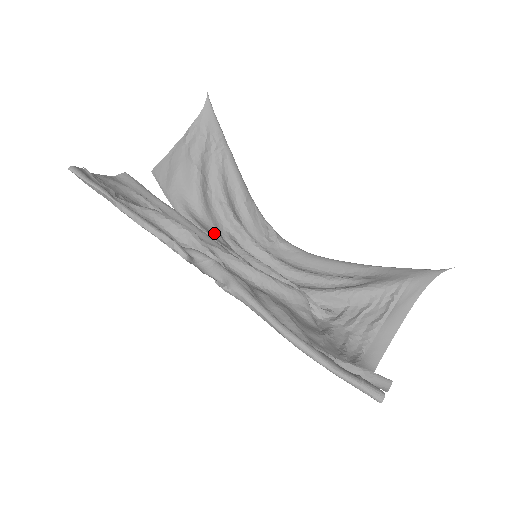
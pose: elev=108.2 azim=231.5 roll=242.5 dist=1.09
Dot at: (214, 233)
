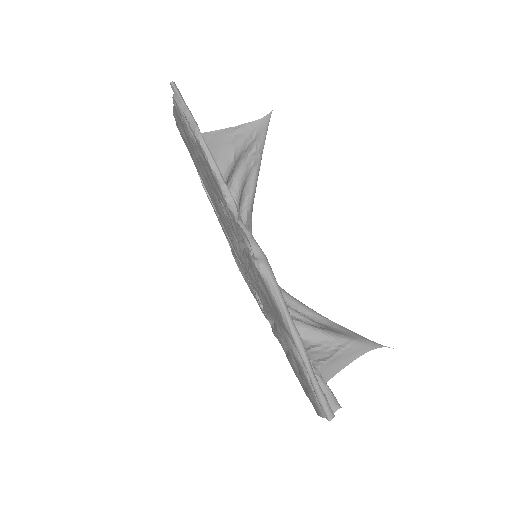
Dot at: occluded
